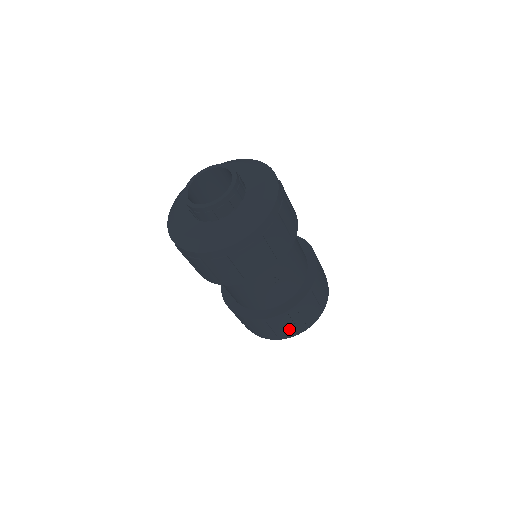
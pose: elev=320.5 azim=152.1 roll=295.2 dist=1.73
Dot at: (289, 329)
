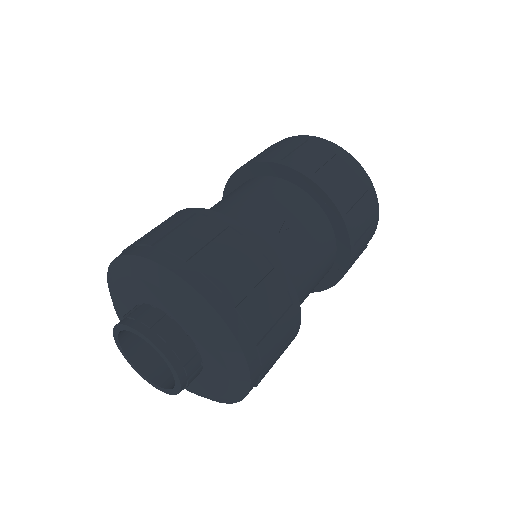
Dot at: occluded
